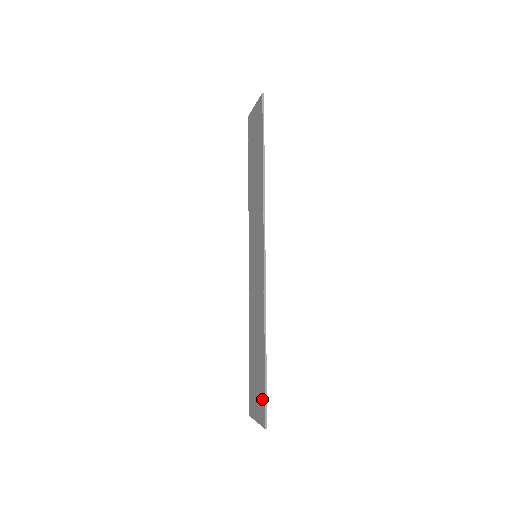
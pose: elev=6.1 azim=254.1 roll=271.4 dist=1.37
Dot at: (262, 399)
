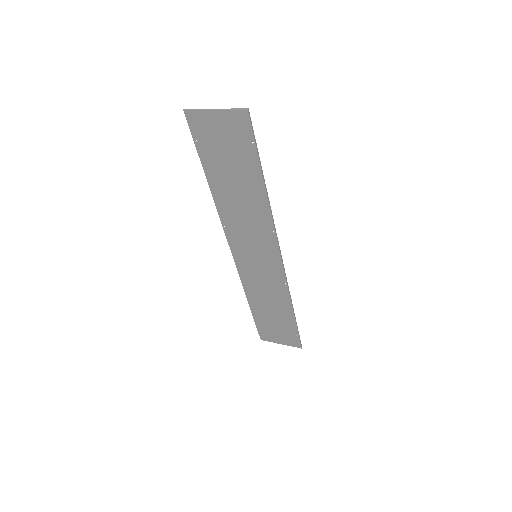
Dot at: (293, 336)
